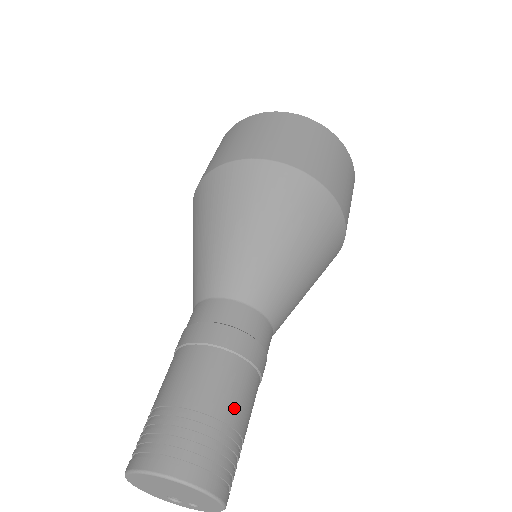
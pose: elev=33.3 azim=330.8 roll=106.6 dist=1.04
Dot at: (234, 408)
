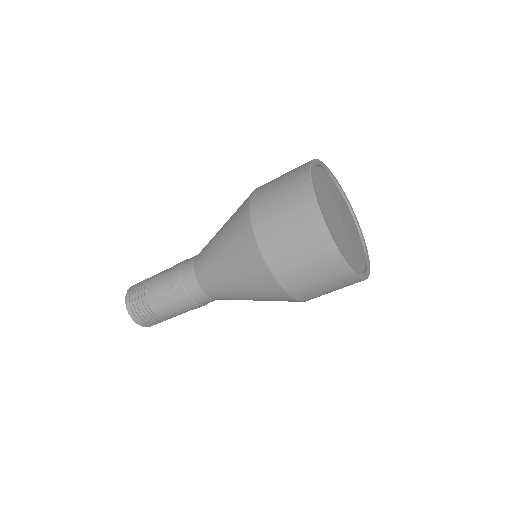
Dot at: (159, 308)
